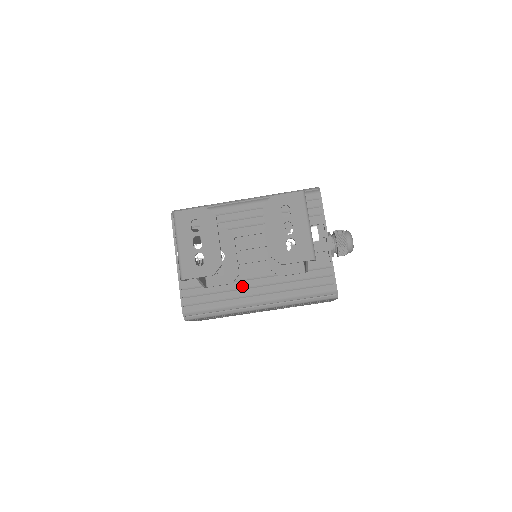
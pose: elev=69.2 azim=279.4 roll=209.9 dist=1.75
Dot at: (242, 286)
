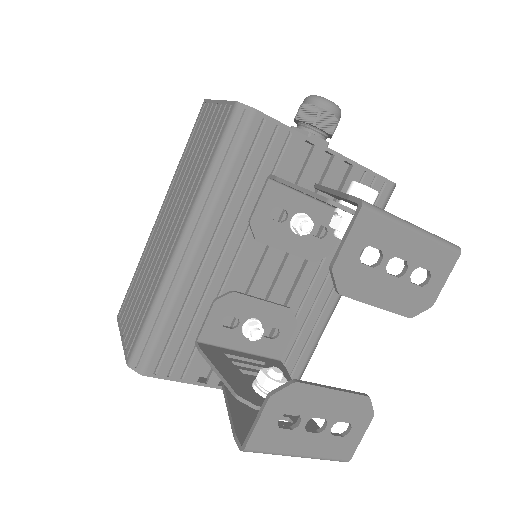
Dot at: (307, 311)
